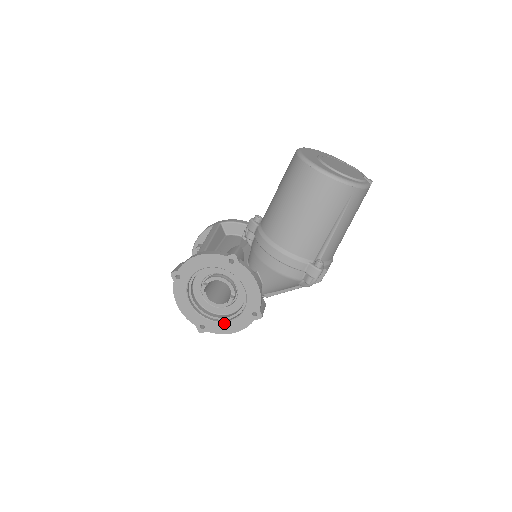
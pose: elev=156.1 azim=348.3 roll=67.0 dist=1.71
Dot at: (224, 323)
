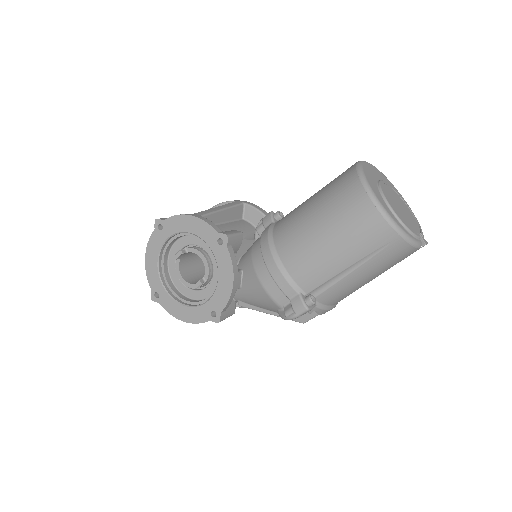
Dot at: (179, 304)
